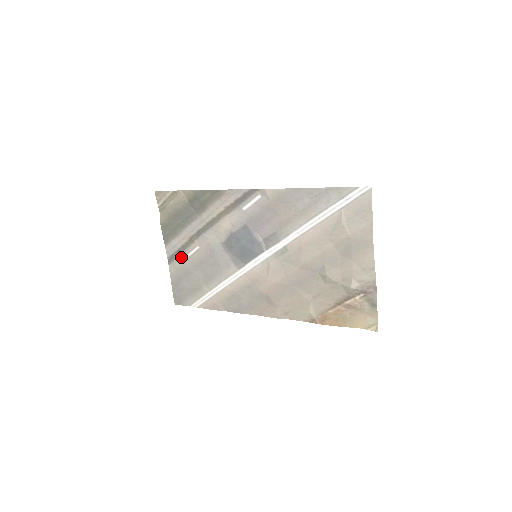
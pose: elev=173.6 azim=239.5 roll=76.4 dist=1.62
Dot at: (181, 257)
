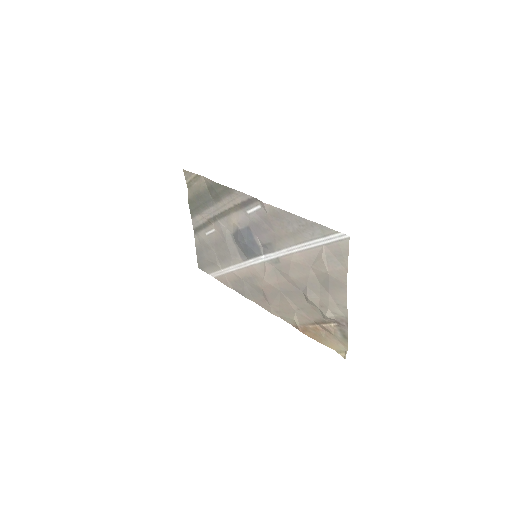
Dot at: (202, 232)
